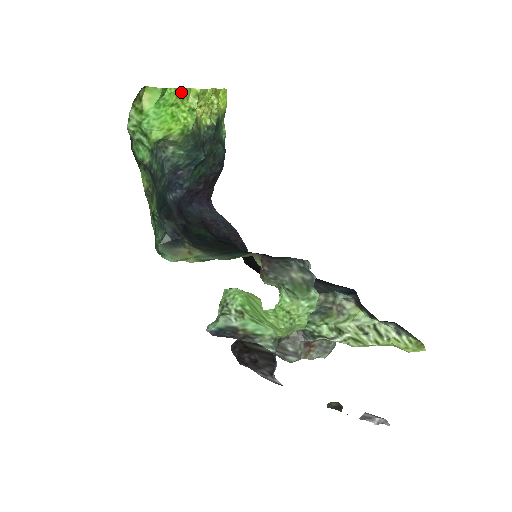
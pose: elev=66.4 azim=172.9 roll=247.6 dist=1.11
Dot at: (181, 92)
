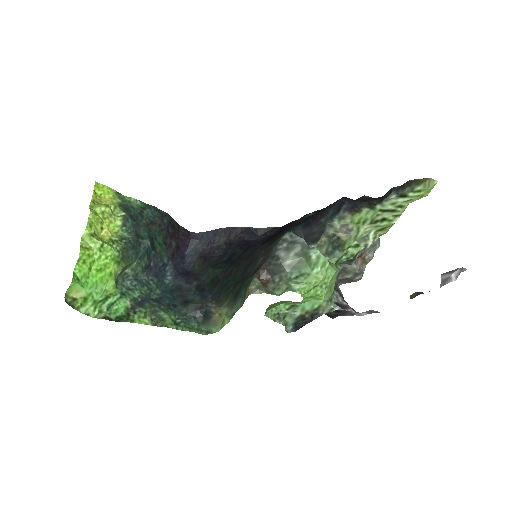
Dot at: (82, 257)
